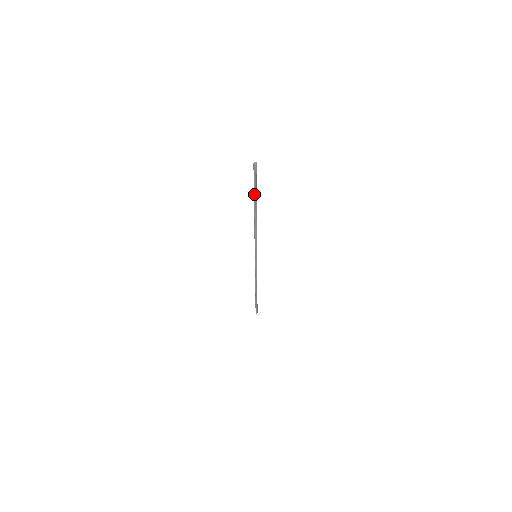
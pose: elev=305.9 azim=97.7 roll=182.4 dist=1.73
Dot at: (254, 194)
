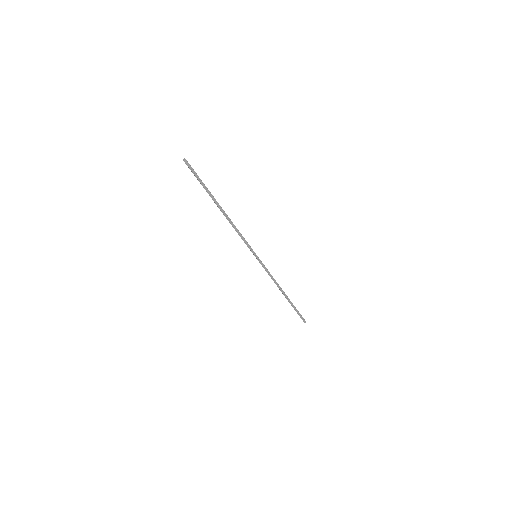
Dot at: (206, 190)
